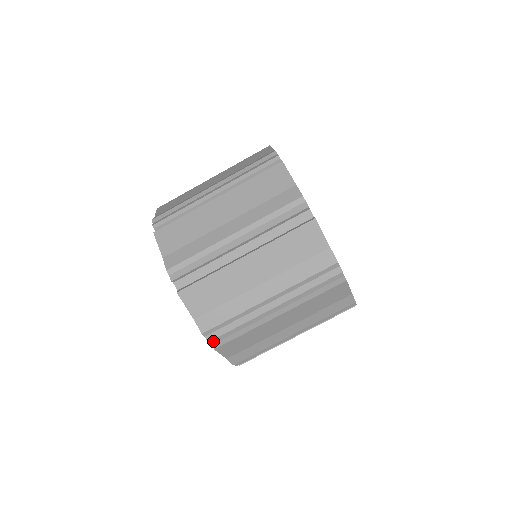
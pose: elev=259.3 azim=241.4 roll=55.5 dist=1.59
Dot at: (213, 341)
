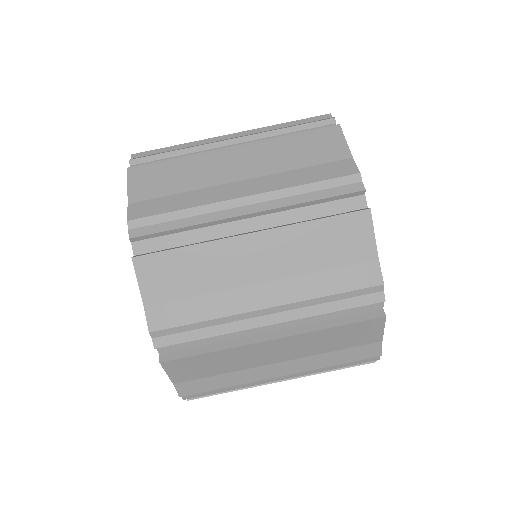
Dot at: (137, 249)
